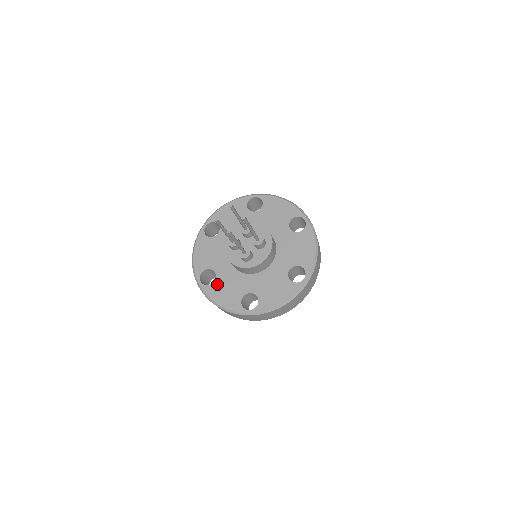
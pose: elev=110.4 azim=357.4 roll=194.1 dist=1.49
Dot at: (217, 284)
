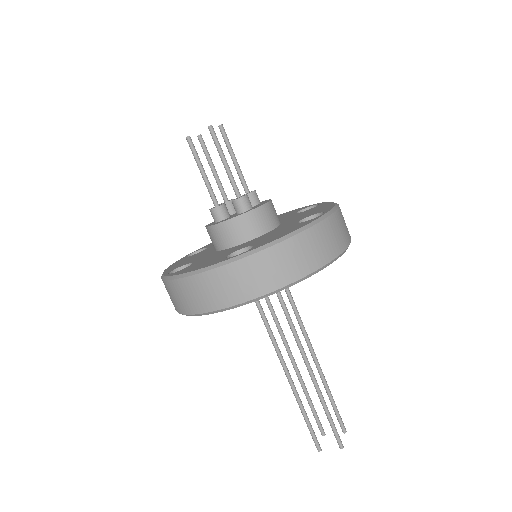
Dot at: (191, 256)
